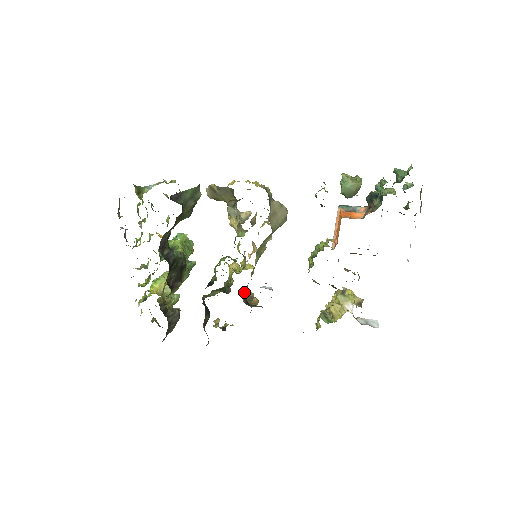
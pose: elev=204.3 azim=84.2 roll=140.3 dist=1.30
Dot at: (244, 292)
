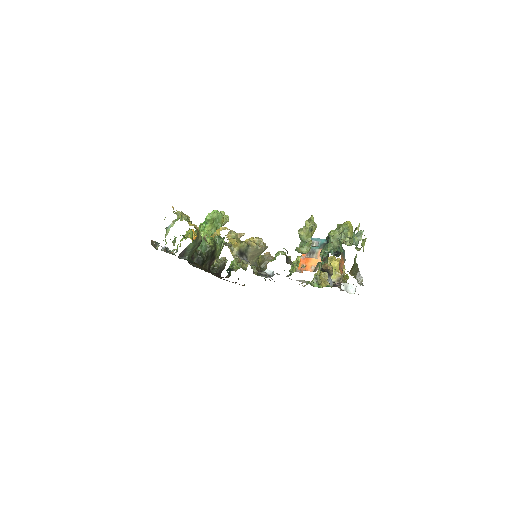
Dot at: occluded
